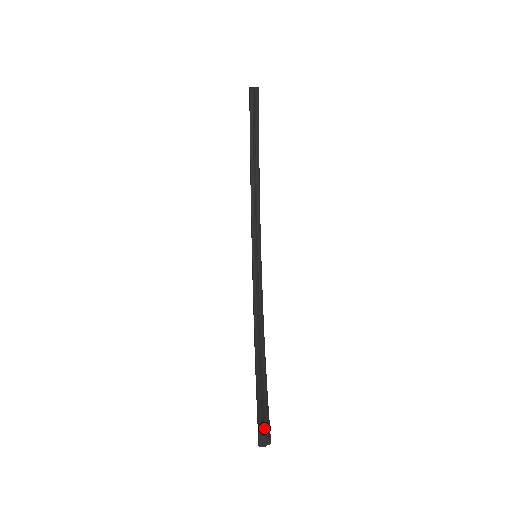
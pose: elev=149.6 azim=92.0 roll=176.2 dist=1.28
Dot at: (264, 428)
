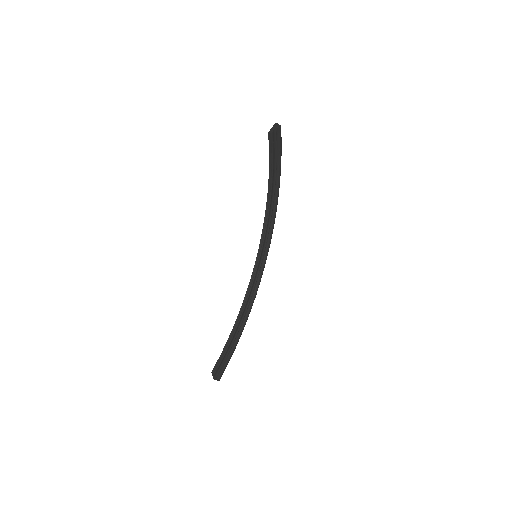
Dot at: (215, 373)
